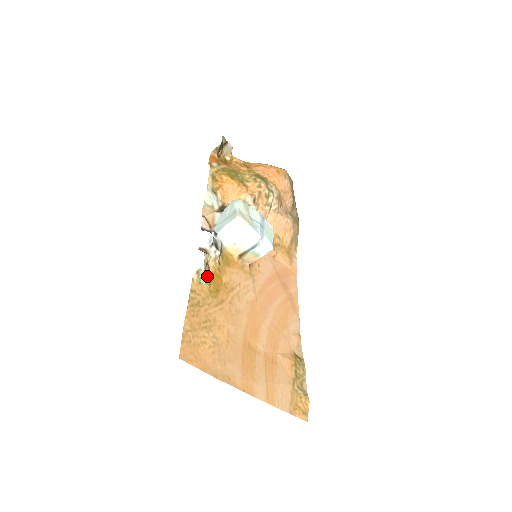
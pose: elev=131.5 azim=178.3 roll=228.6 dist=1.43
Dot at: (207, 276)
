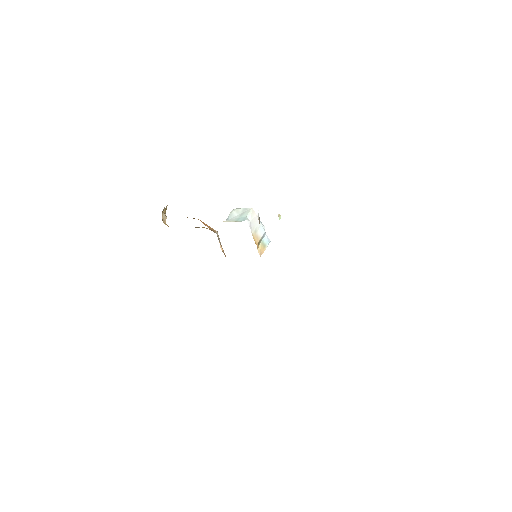
Dot at: occluded
